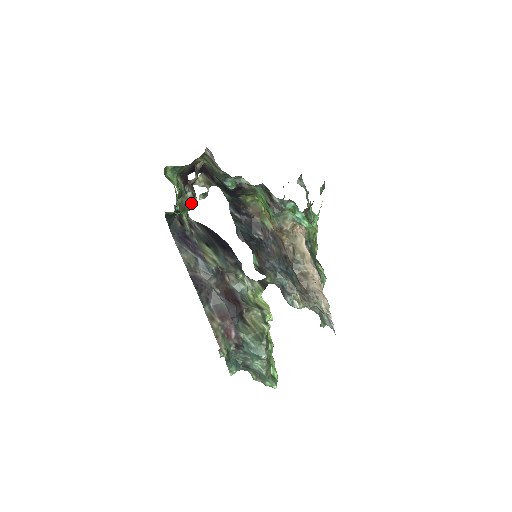
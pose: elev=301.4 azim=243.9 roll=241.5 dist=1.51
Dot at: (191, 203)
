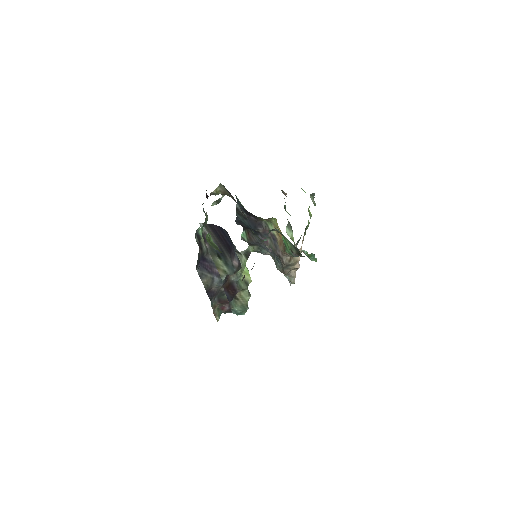
Dot at: occluded
